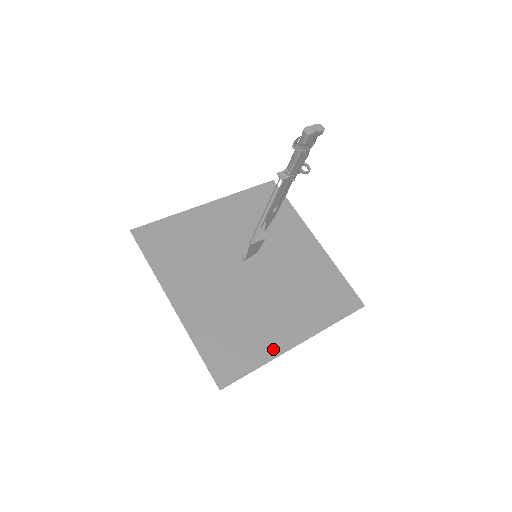
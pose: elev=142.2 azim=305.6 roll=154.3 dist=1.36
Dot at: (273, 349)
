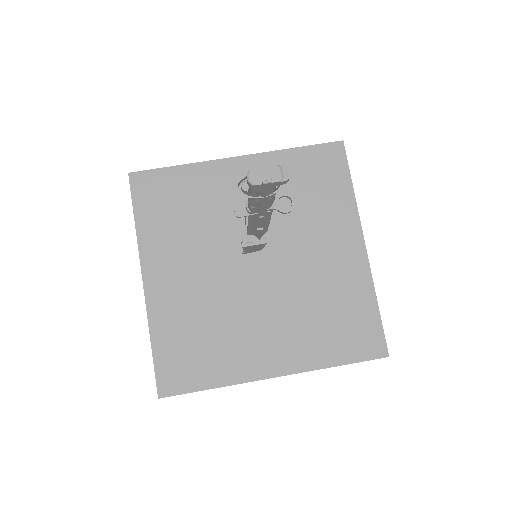
Dot at: (240, 372)
